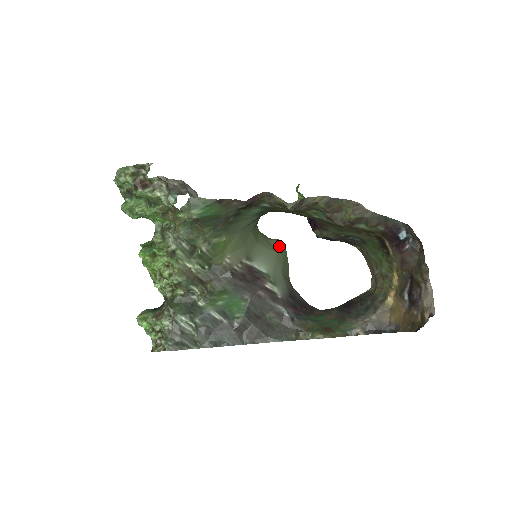
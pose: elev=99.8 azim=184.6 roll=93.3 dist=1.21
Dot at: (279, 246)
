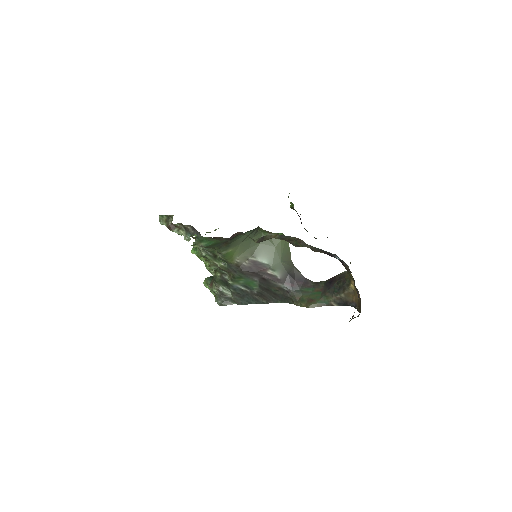
Dot at: (279, 241)
